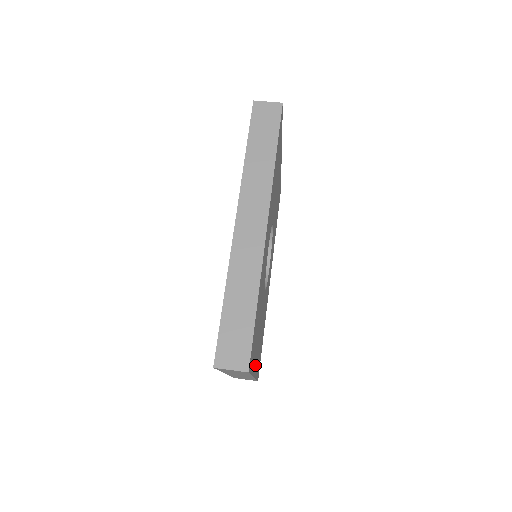
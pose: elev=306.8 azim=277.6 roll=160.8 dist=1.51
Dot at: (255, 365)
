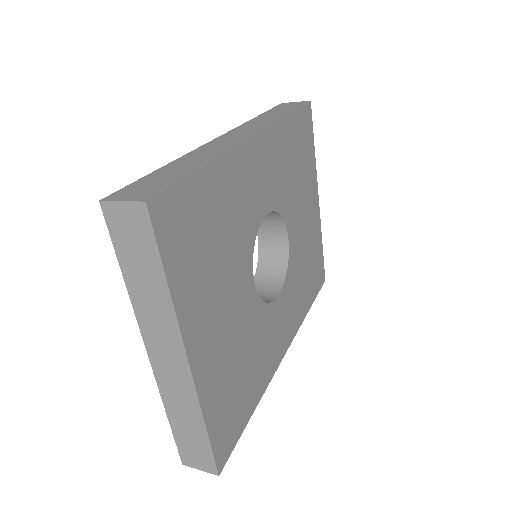
Dot at: (196, 339)
